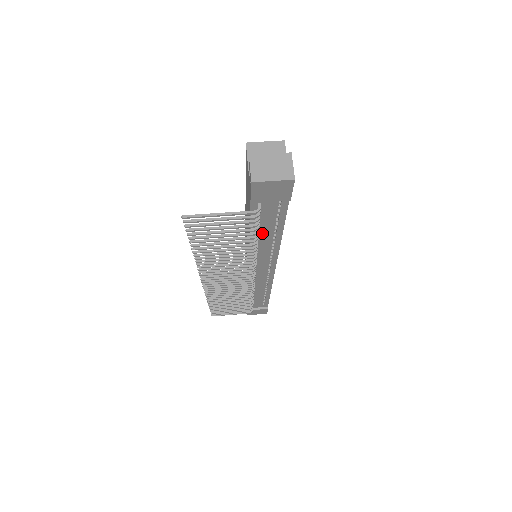
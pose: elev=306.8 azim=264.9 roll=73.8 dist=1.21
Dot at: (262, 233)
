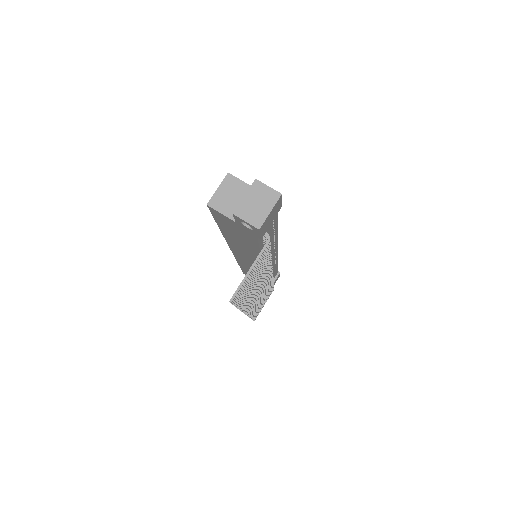
Dot at: occluded
